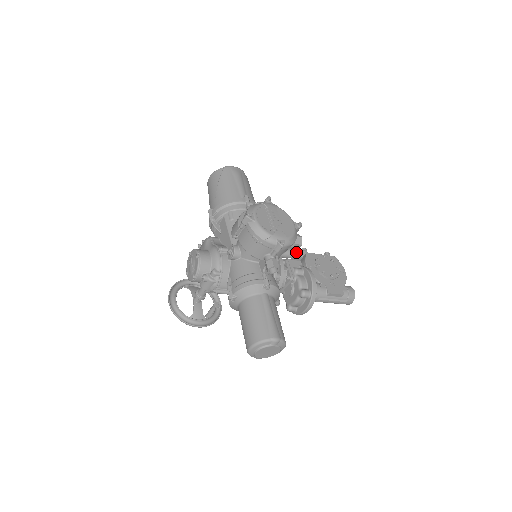
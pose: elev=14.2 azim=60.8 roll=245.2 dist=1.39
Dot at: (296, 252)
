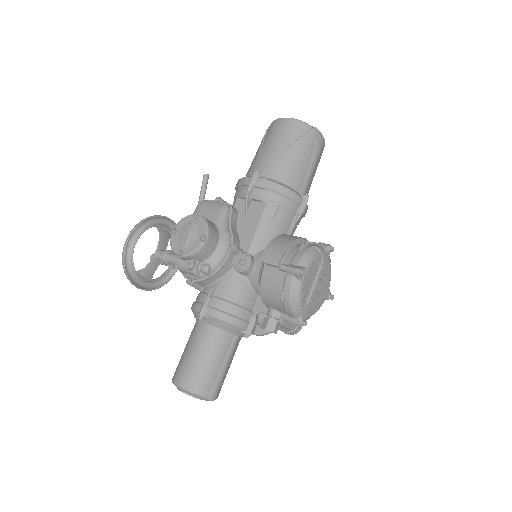
Dot at: occluded
